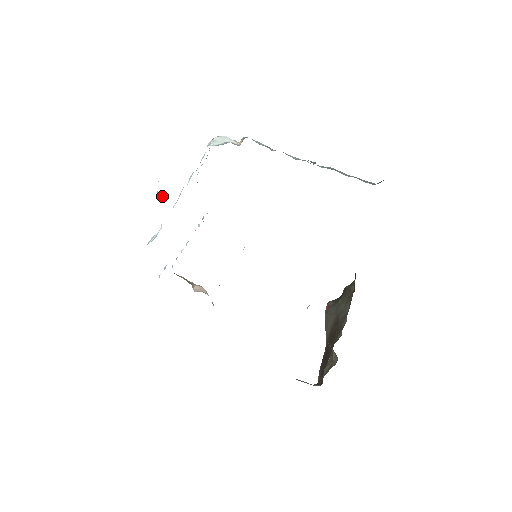
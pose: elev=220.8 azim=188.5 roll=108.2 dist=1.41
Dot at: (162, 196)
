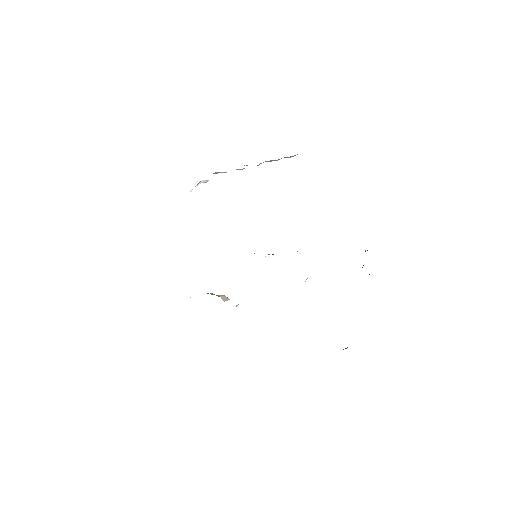
Dot at: occluded
